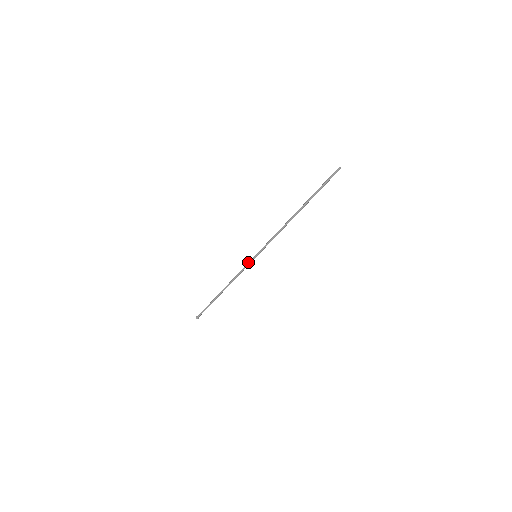
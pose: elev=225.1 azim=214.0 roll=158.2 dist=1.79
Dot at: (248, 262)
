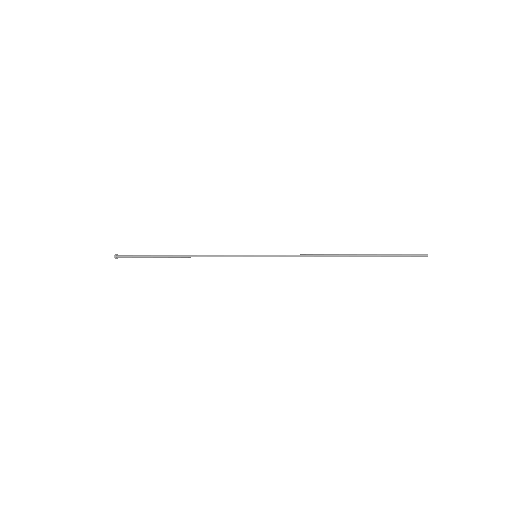
Dot at: occluded
